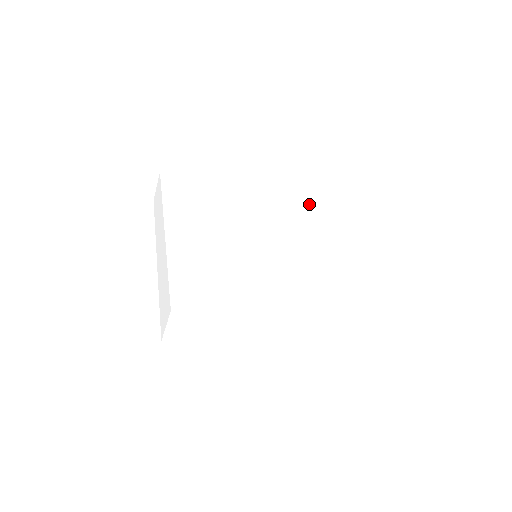
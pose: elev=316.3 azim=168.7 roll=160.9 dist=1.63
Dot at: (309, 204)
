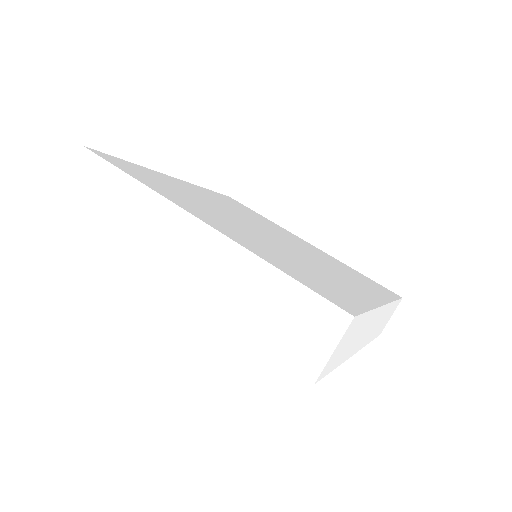
Dot at: (232, 200)
